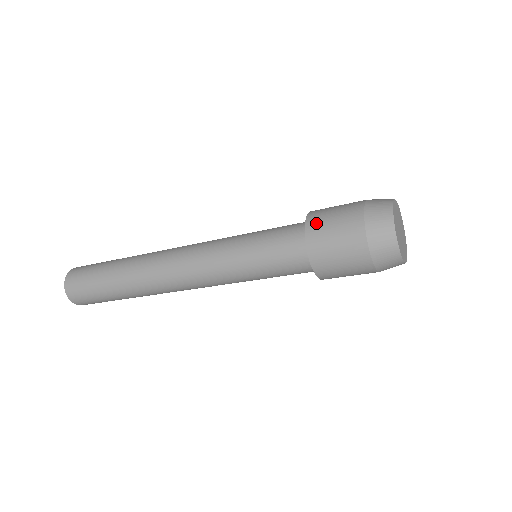
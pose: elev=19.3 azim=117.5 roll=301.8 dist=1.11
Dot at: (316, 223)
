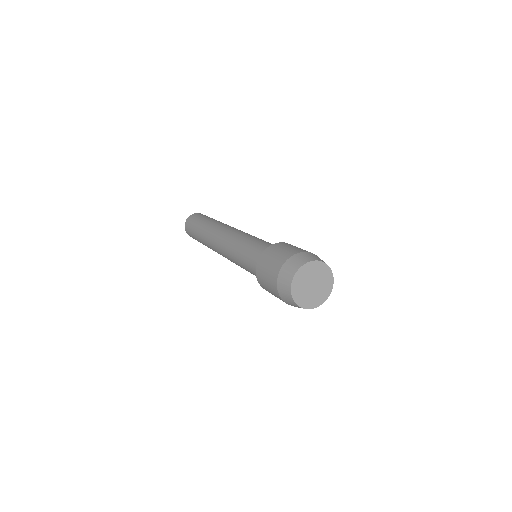
Dot at: (259, 273)
